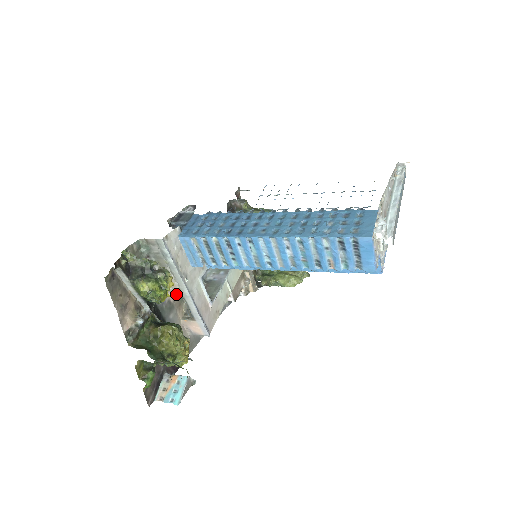
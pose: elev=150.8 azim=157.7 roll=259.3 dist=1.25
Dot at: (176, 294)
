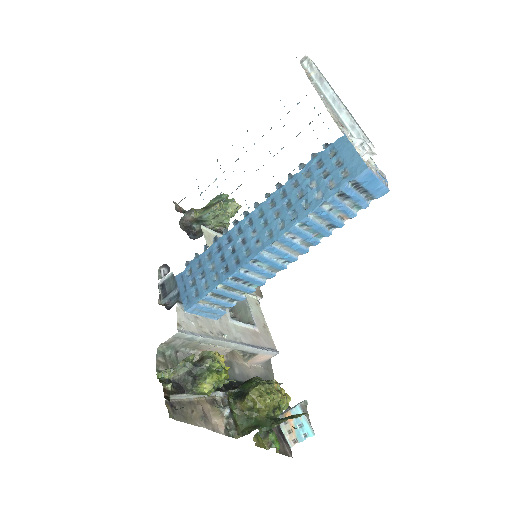
Dot at: (225, 353)
